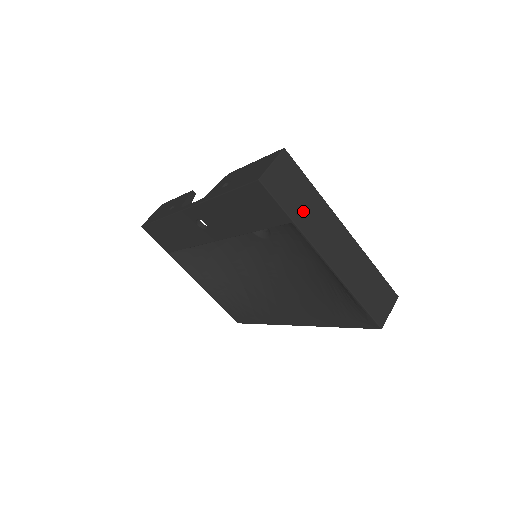
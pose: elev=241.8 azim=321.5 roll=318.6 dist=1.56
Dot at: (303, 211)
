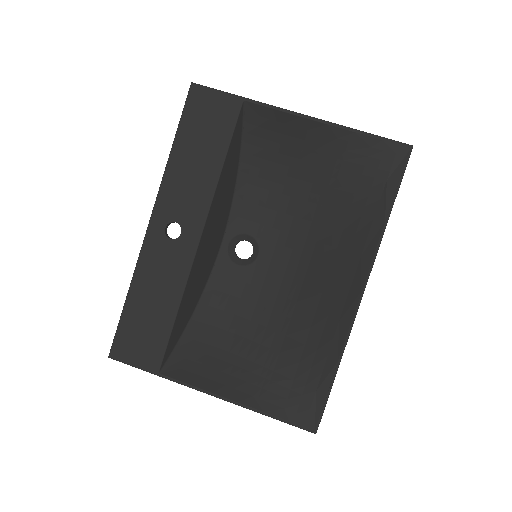
Dot at: occluded
